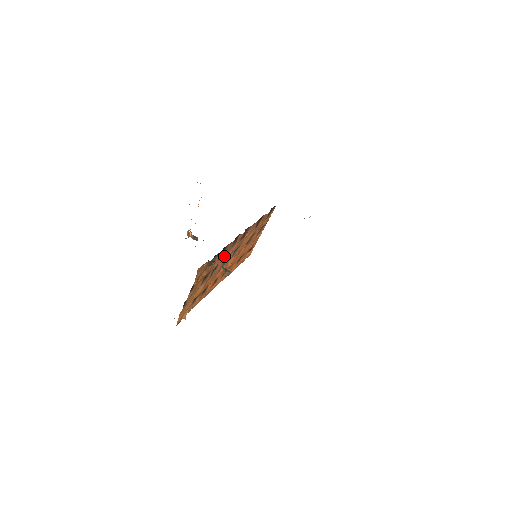
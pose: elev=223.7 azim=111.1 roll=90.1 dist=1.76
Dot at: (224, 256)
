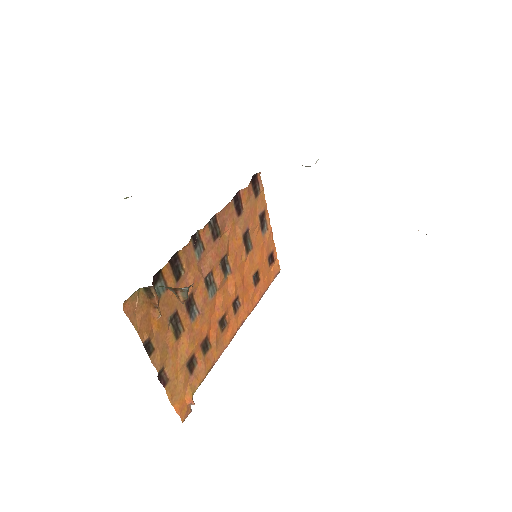
Dot at: (192, 276)
